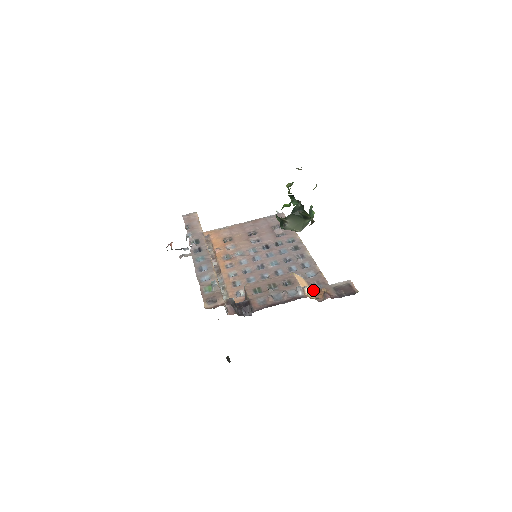
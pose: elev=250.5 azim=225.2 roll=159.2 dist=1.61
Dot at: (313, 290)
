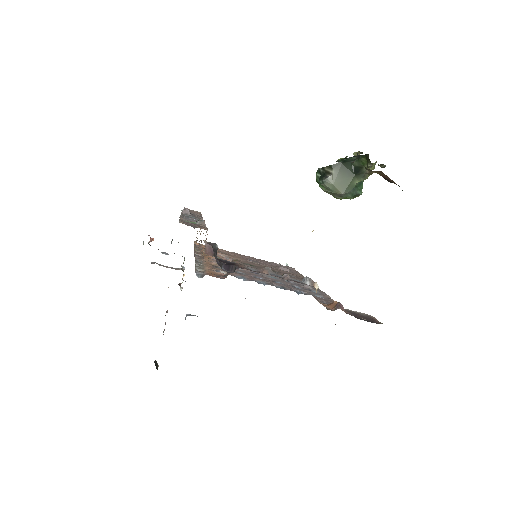
Dot at: (321, 302)
